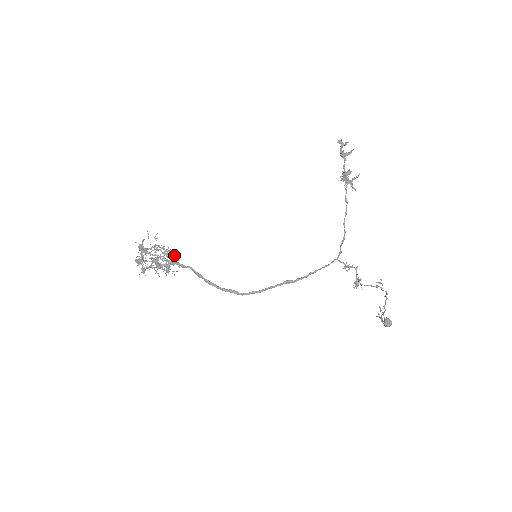
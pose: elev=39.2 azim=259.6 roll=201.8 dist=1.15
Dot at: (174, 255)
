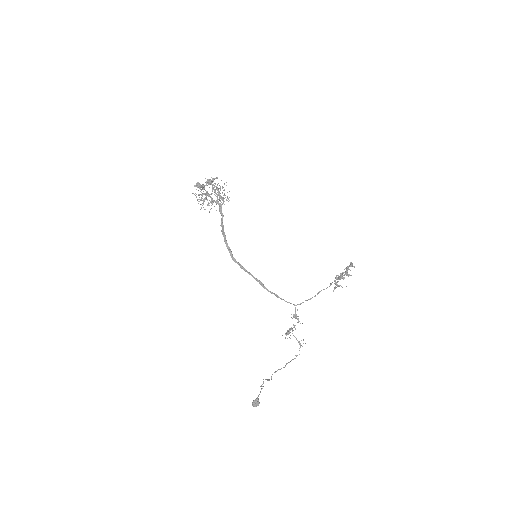
Dot at: (228, 198)
